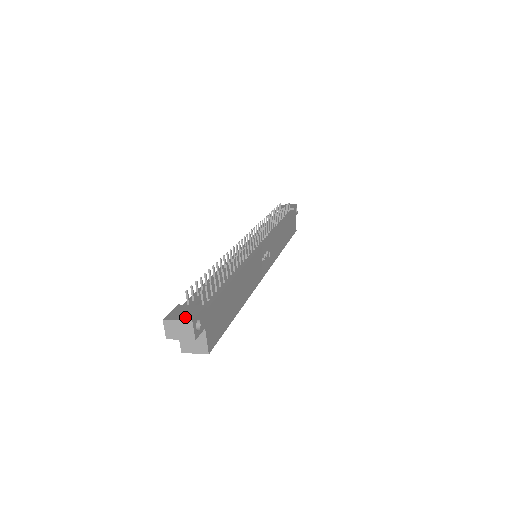
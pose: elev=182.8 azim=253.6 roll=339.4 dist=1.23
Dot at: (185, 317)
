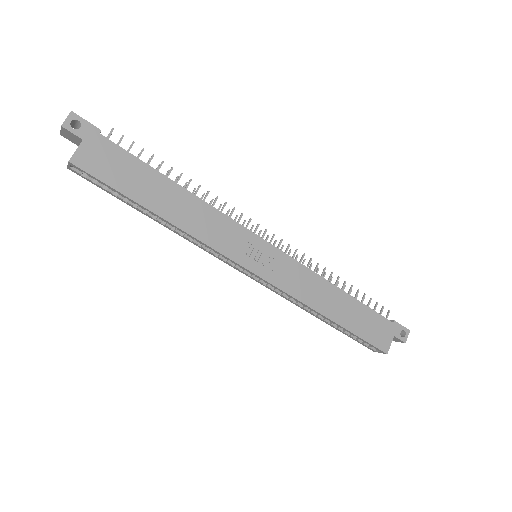
Dot at: (76, 117)
